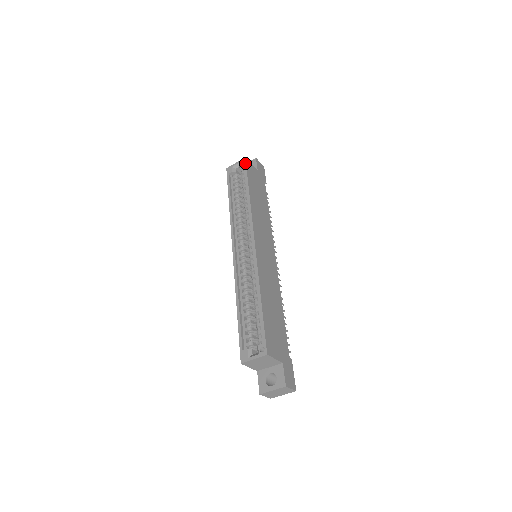
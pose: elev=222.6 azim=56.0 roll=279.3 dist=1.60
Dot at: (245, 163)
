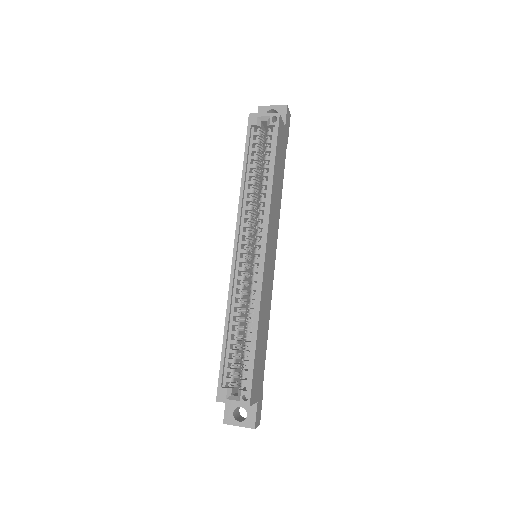
Dot at: (278, 123)
